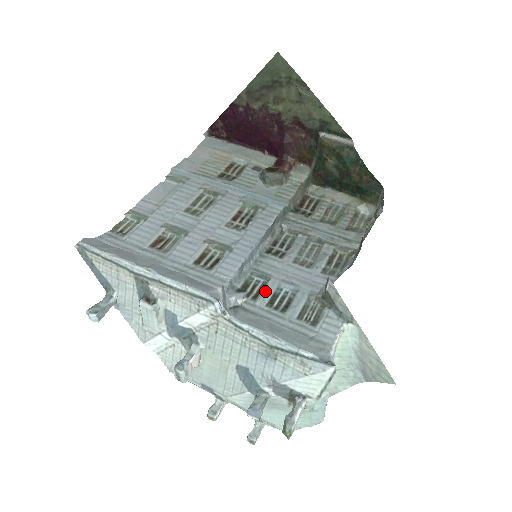
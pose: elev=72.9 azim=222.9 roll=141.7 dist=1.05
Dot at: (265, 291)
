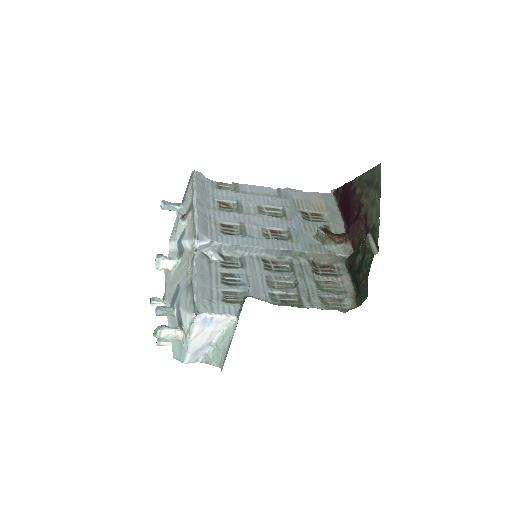
Dot at: (231, 268)
